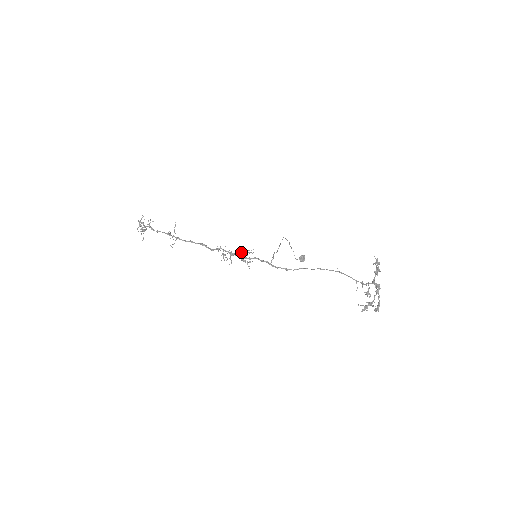
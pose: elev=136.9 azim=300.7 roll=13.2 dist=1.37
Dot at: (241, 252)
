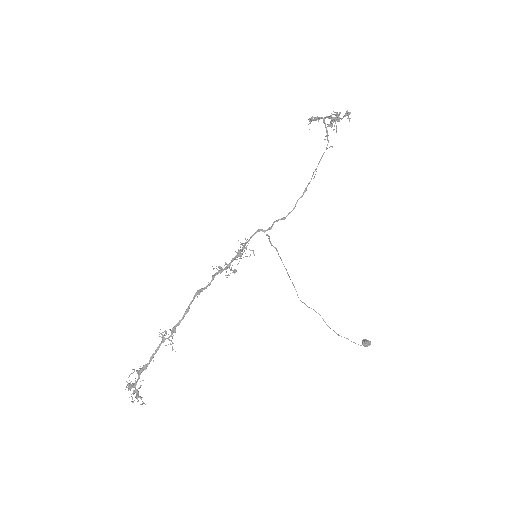
Dot at: (235, 257)
